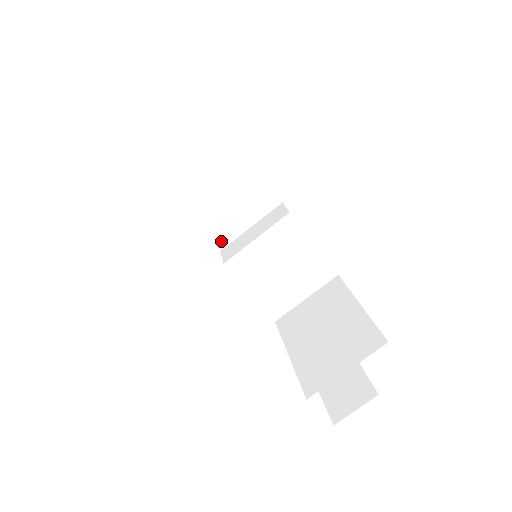
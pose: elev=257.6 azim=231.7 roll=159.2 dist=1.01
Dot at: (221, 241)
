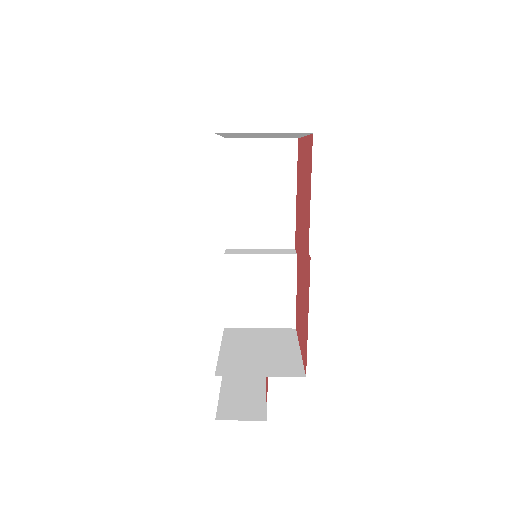
Dot at: (233, 242)
